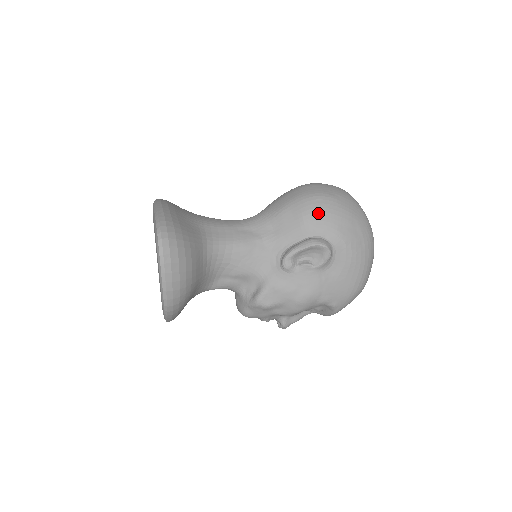
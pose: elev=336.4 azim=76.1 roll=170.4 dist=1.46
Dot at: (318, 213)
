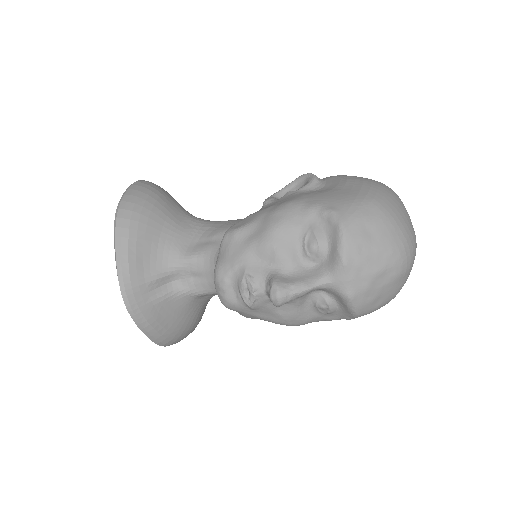
Dot at: occluded
